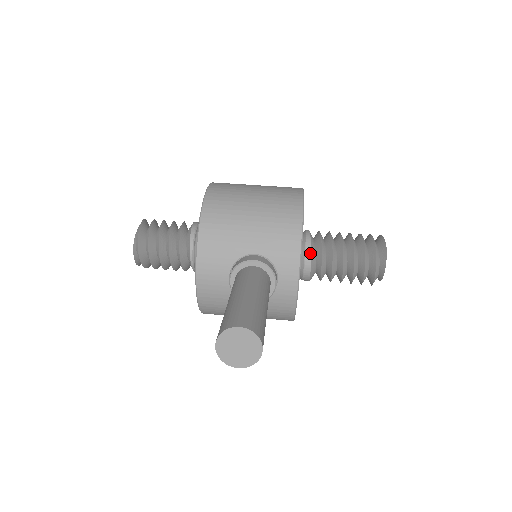
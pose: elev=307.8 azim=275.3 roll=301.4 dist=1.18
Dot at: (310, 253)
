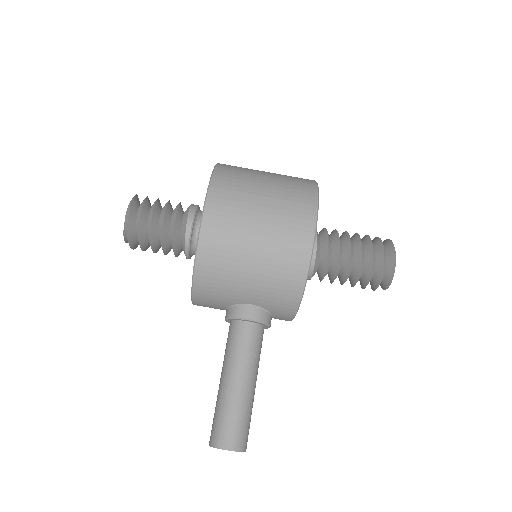
Dot at: (312, 273)
